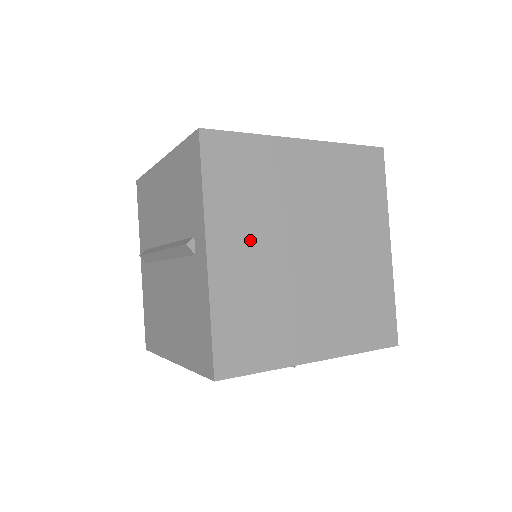
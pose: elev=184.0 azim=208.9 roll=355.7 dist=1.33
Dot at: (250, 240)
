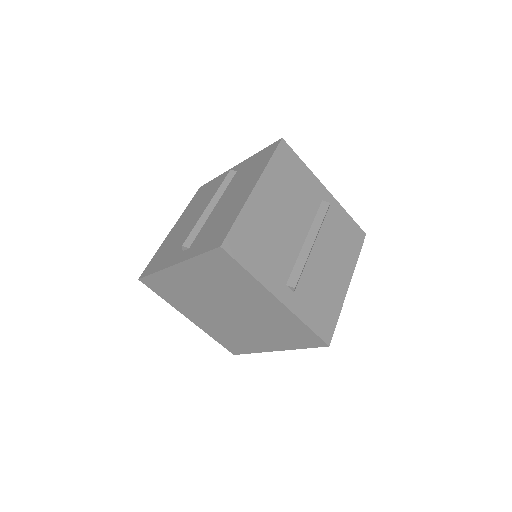
Dot at: (199, 312)
